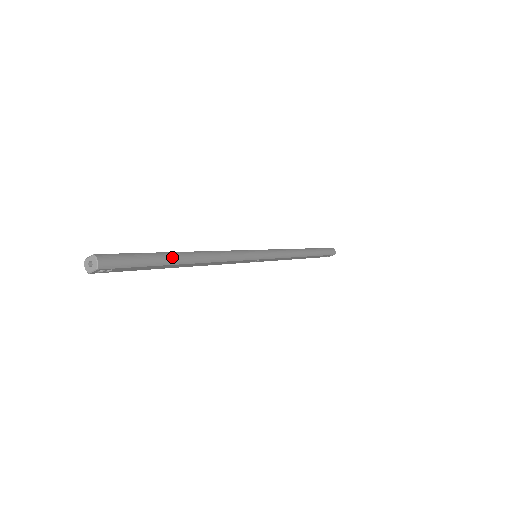
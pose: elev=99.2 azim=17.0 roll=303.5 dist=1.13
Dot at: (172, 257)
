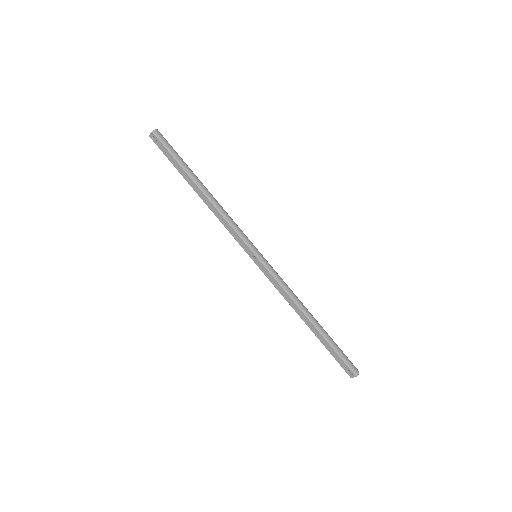
Dot at: (192, 172)
